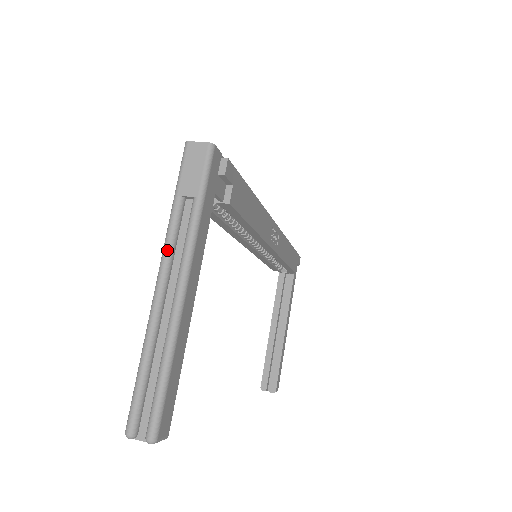
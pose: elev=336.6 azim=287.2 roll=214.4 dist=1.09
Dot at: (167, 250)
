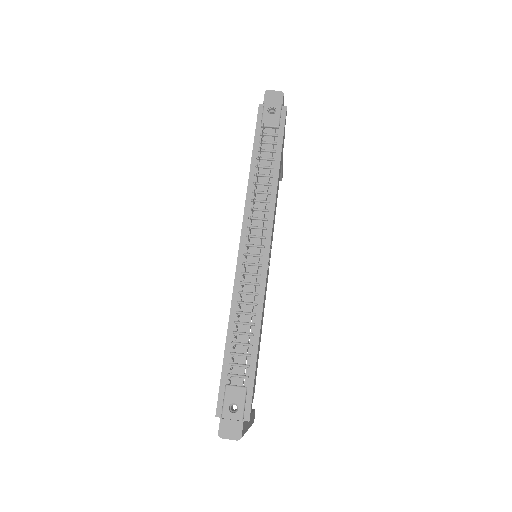
Dot at: occluded
